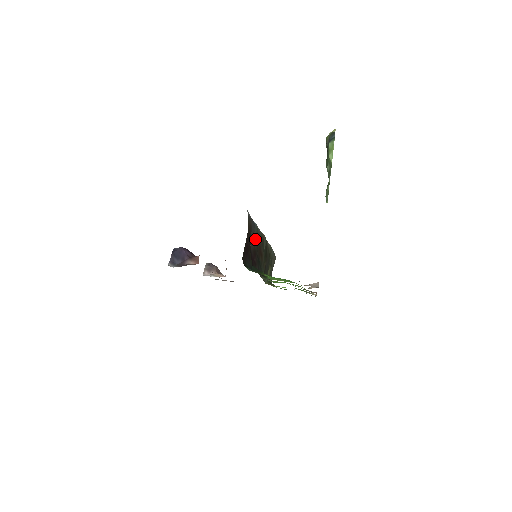
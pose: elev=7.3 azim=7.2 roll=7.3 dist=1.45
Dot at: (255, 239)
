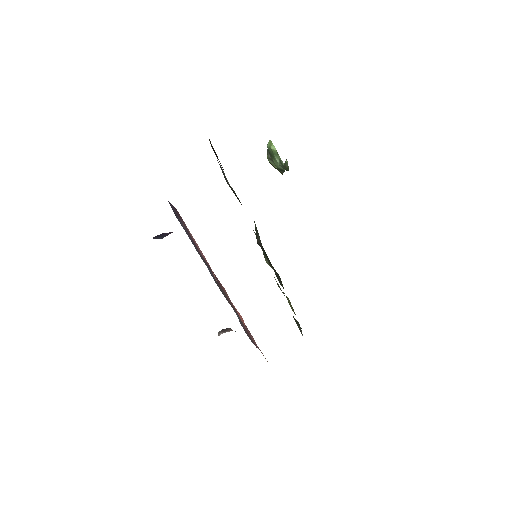
Dot at: (232, 190)
